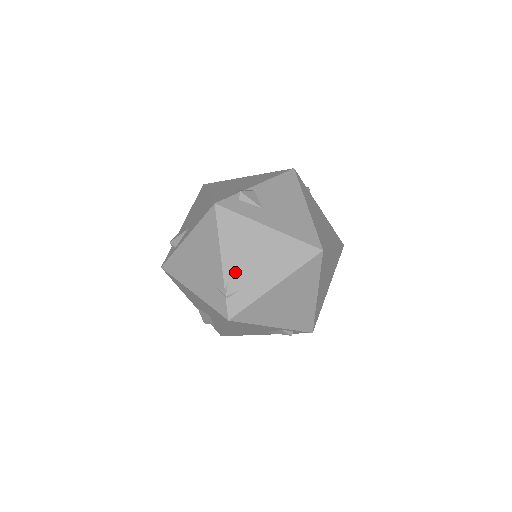
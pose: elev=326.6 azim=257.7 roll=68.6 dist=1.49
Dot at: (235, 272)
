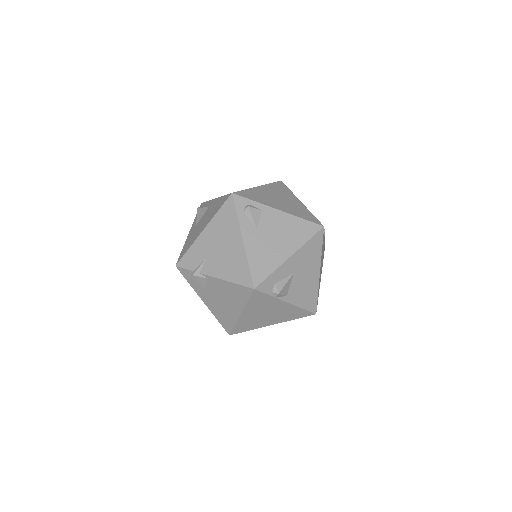
Dot at: occluded
